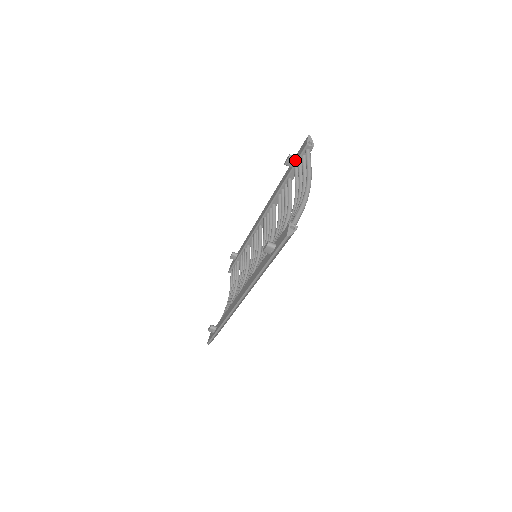
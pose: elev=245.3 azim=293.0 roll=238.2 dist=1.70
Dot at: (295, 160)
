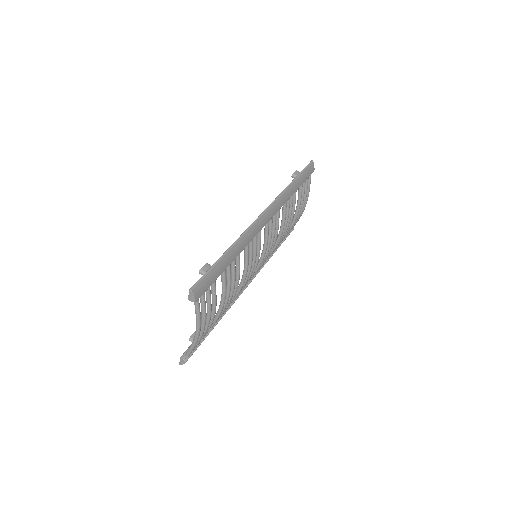
Dot at: occluded
